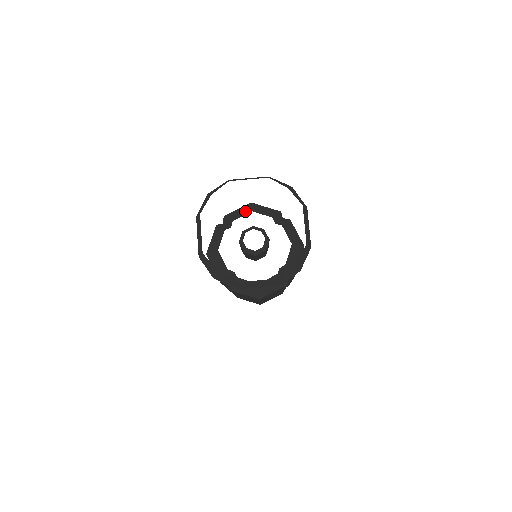
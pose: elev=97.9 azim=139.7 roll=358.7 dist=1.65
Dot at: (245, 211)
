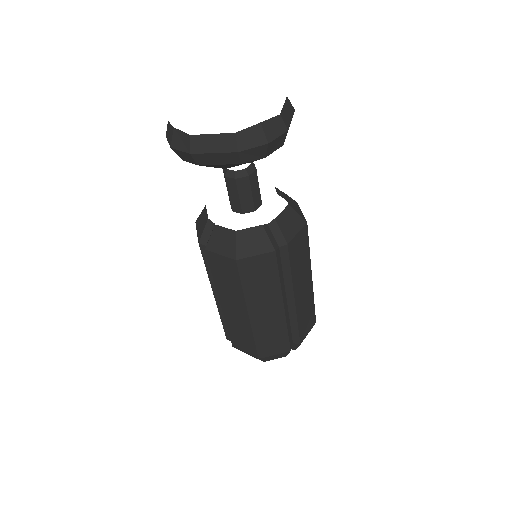
Dot at: occluded
